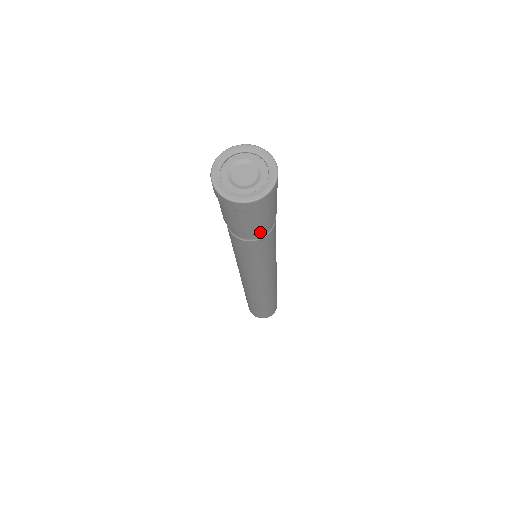
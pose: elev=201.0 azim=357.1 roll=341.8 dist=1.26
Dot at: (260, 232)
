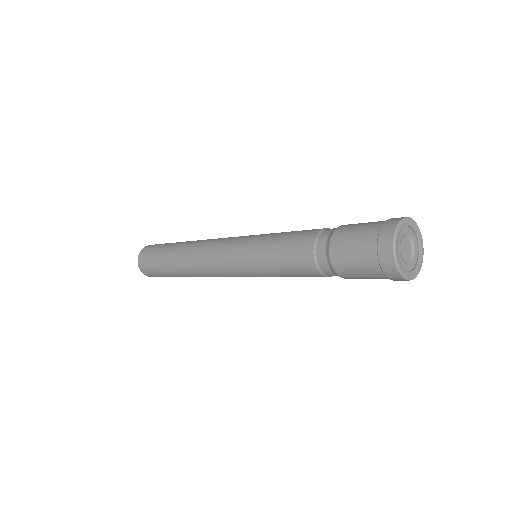
Dot at: occluded
